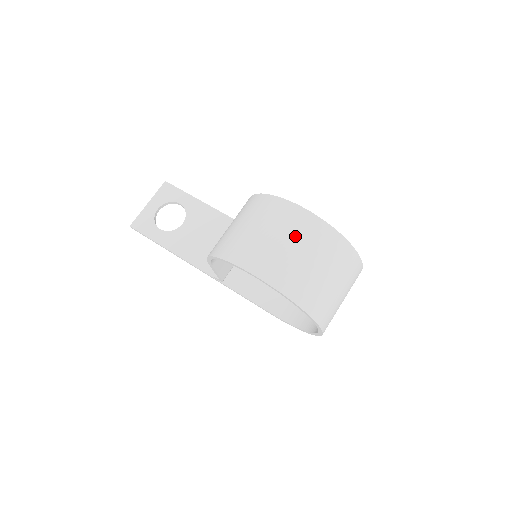
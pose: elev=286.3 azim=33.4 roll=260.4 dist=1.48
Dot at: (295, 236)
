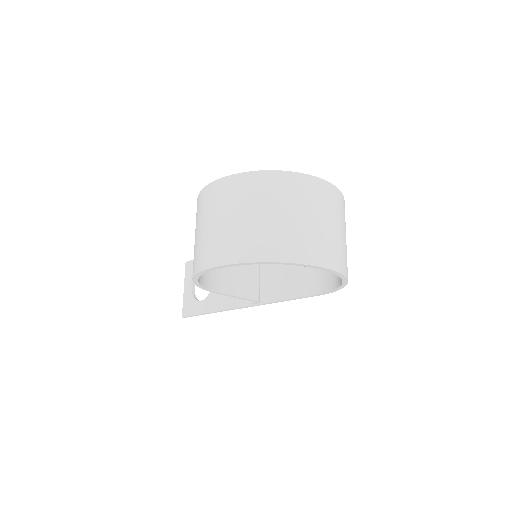
Dot at: (224, 207)
